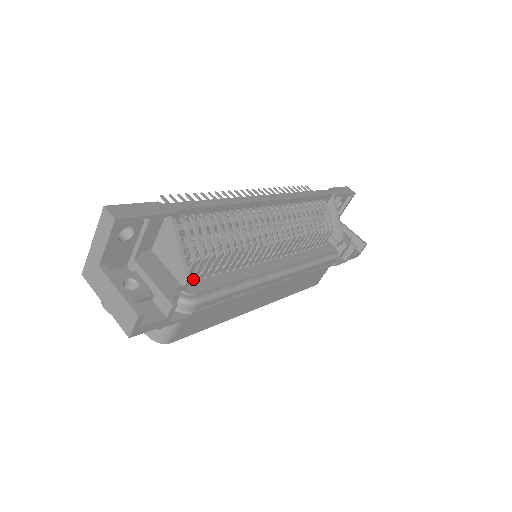
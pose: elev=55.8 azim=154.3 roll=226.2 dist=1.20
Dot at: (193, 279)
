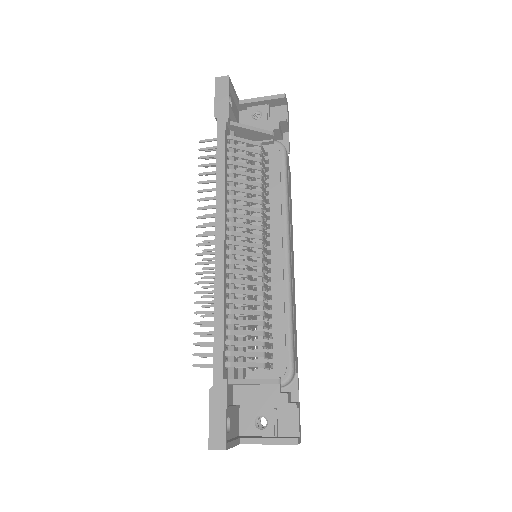
Dot at: (270, 359)
